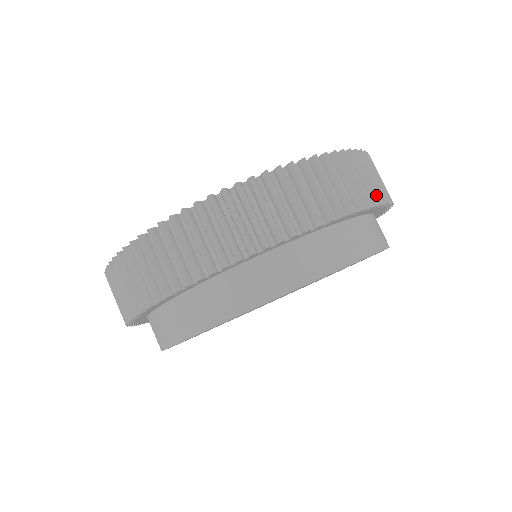
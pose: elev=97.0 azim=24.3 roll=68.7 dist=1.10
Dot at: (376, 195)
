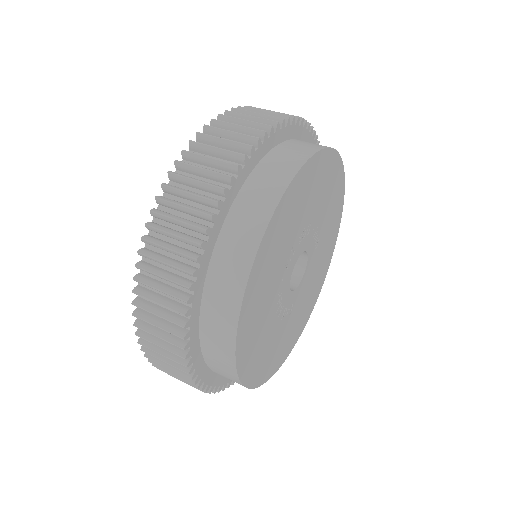
Dot at: (248, 139)
